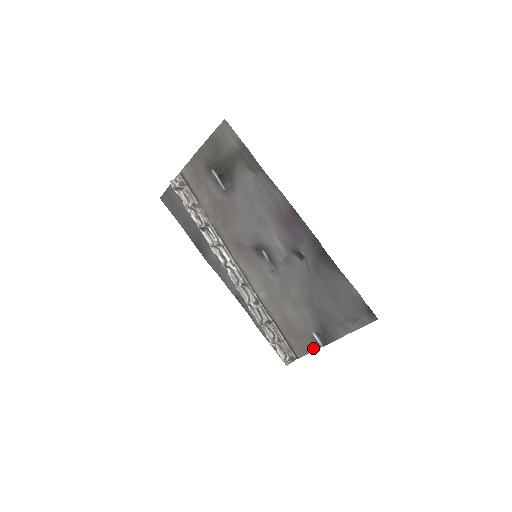
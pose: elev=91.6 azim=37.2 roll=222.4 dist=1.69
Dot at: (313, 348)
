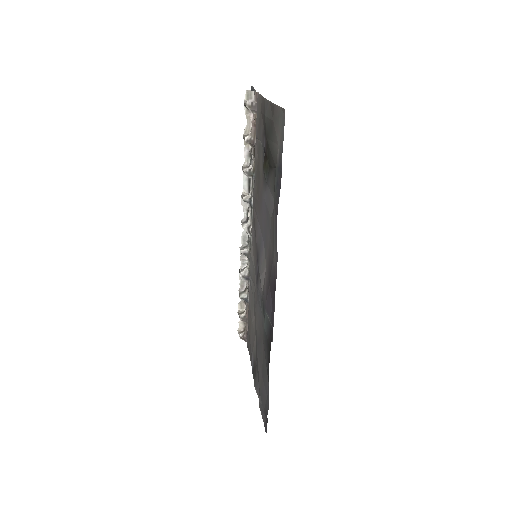
Dot at: occluded
